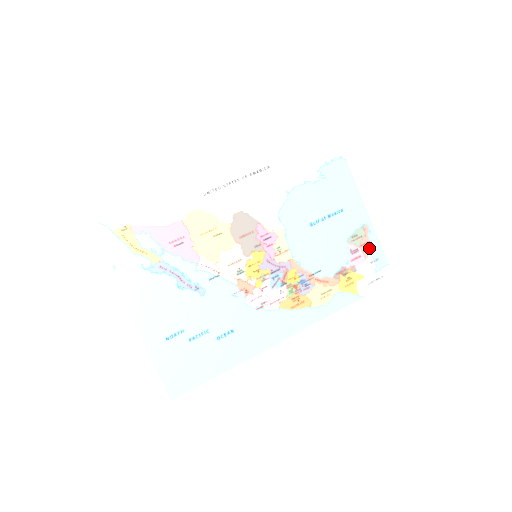
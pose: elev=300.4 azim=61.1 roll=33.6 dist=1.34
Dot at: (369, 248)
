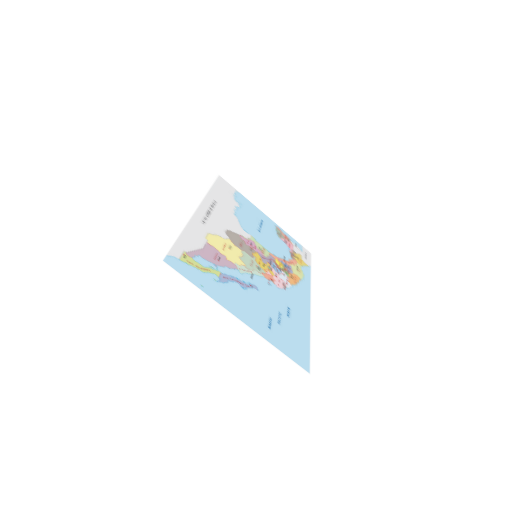
Dot at: (288, 239)
